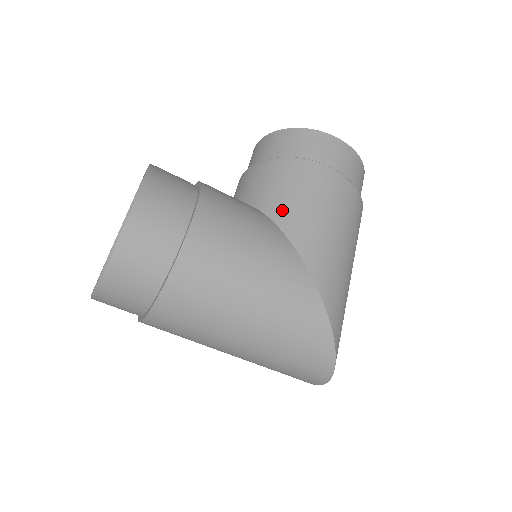
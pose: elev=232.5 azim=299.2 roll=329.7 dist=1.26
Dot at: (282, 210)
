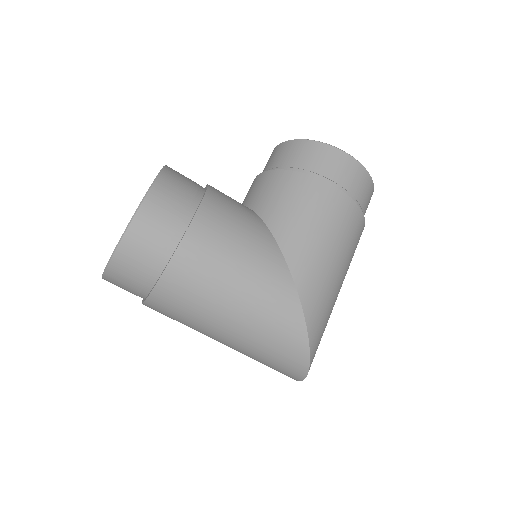
Dot at: (279, 220)
